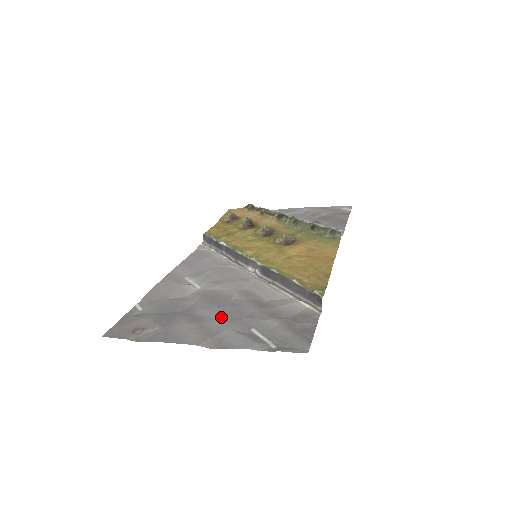
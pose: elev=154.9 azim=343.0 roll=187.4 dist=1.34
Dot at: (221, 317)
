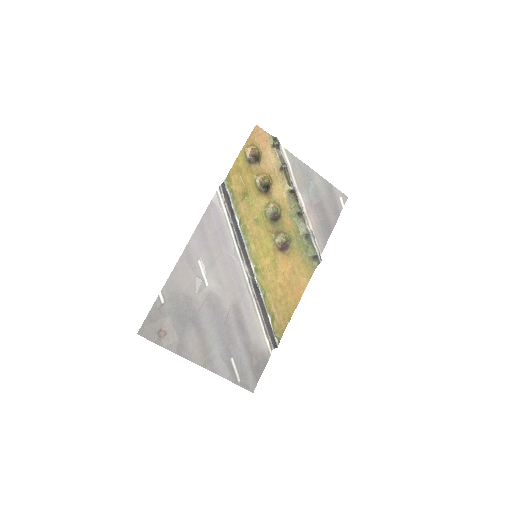
Dot at: (217, 337)
